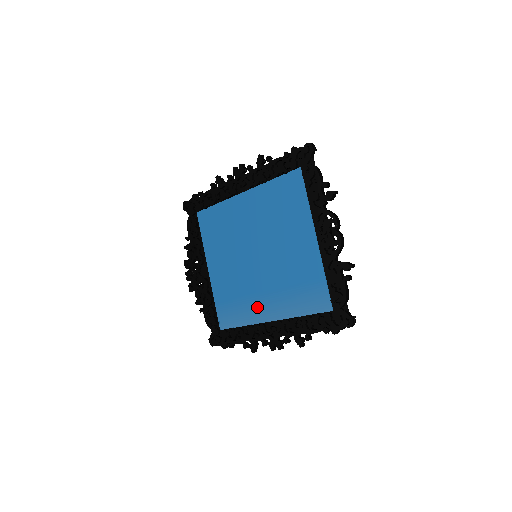
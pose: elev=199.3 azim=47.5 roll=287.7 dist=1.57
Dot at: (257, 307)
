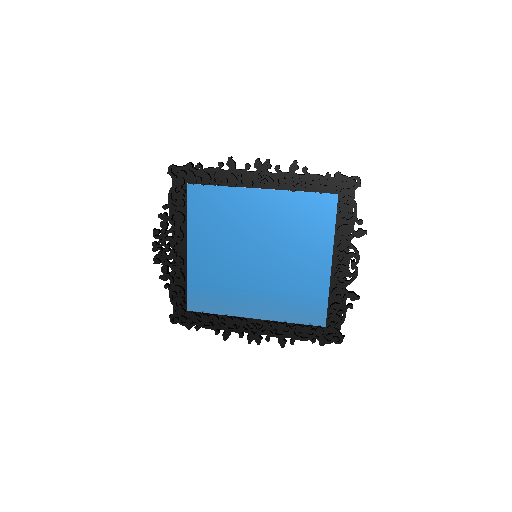
Dot at: (242, 302)
